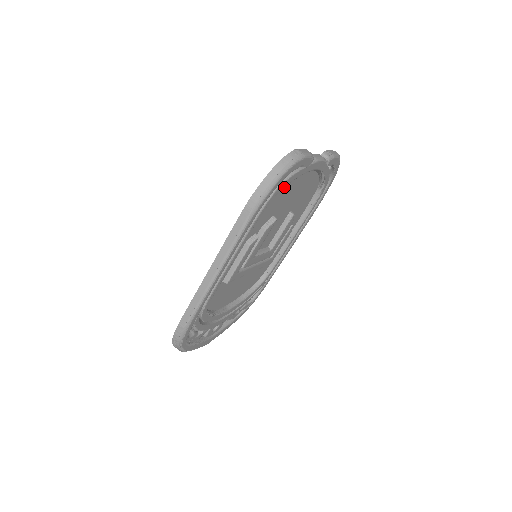
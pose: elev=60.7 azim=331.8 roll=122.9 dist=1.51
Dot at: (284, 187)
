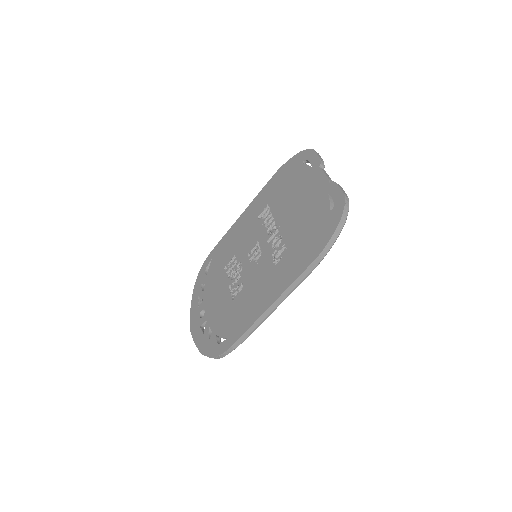
Dot at: occluded
